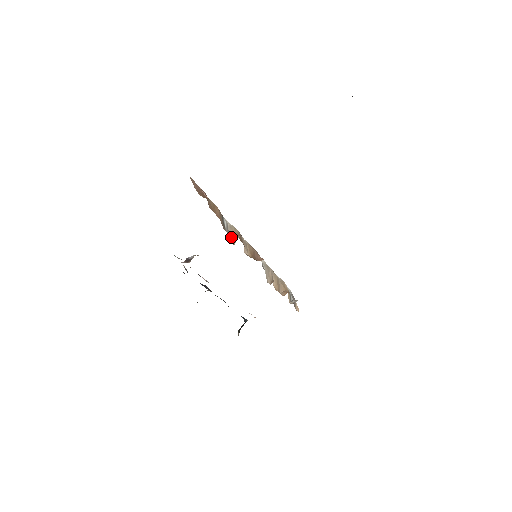
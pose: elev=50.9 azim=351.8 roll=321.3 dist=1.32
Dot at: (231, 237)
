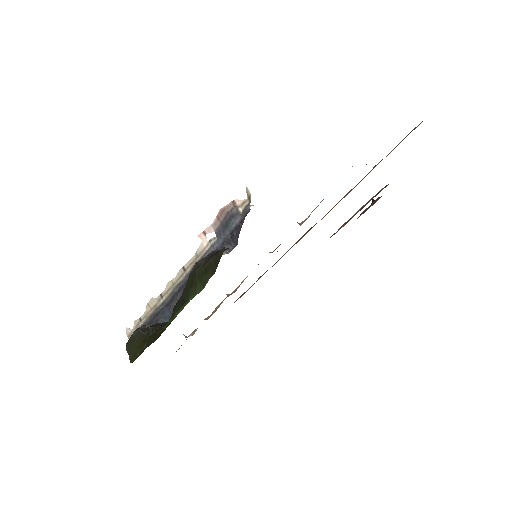
Dot at: occluded
